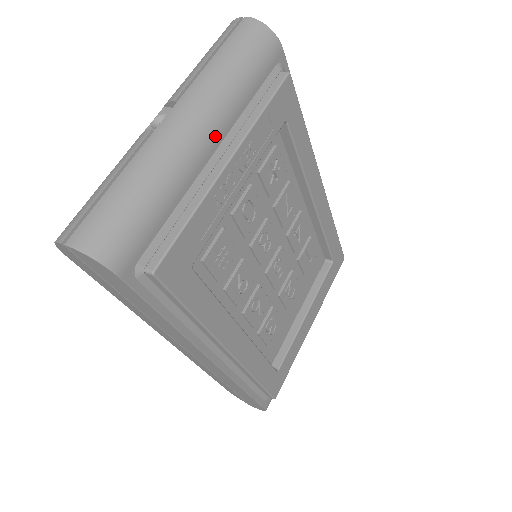
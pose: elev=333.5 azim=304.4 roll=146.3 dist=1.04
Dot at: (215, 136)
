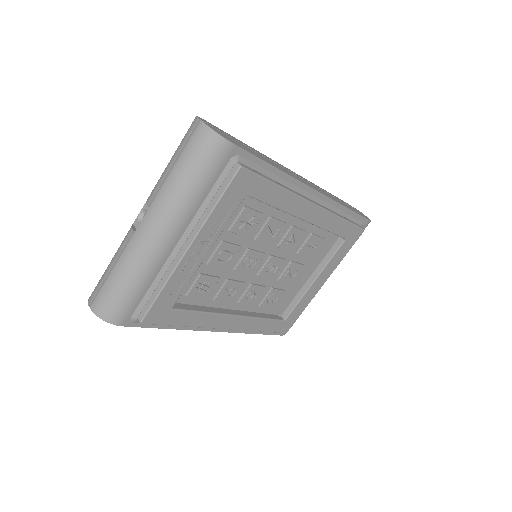
Dot at: (175, 234)
